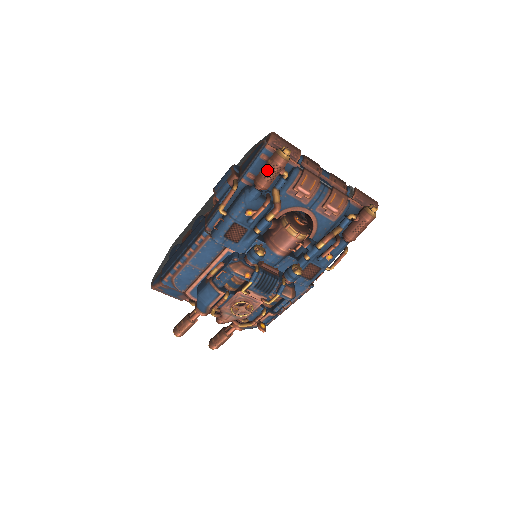
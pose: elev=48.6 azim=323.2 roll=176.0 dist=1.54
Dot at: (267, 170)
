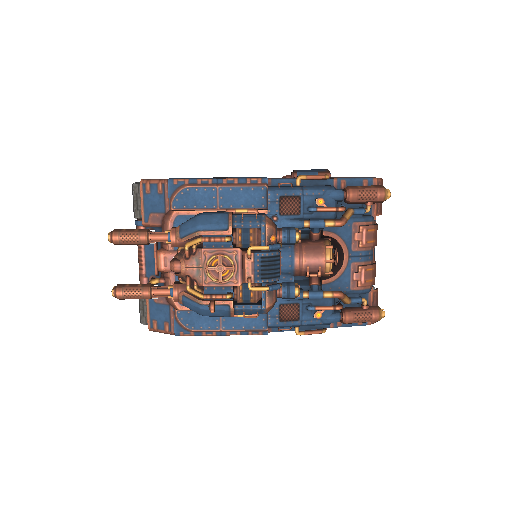
Dot at: (366, 188)
